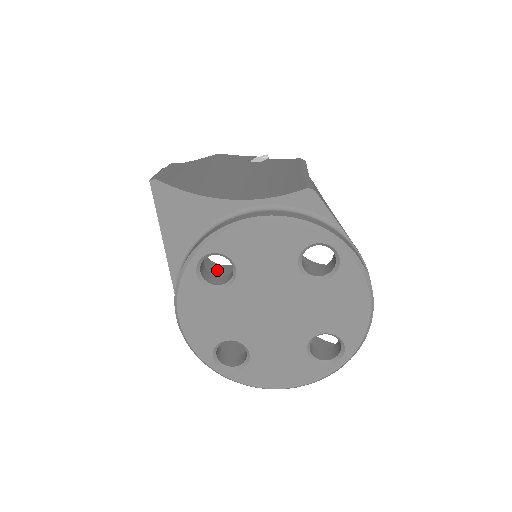
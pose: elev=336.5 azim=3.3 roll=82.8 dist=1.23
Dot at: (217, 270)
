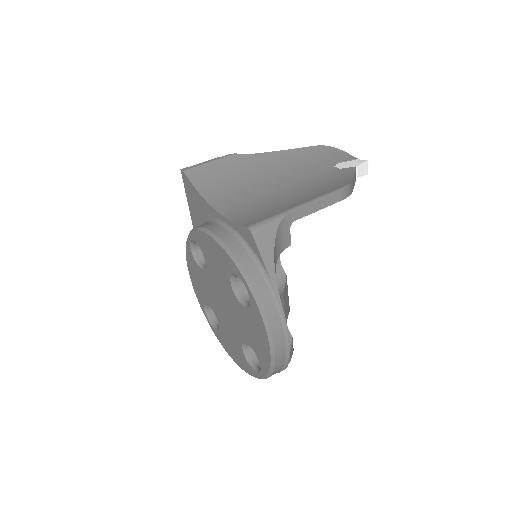
Dot at: occluded
